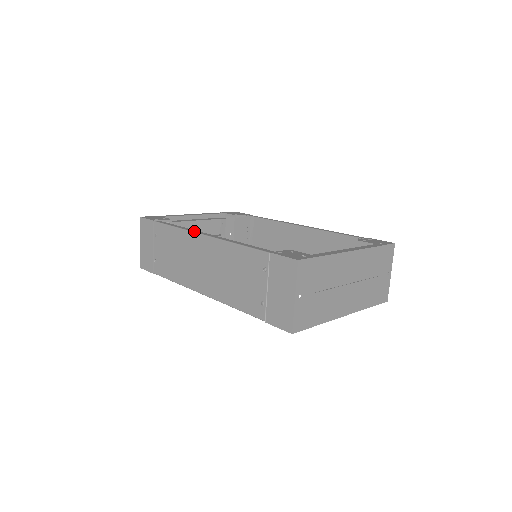
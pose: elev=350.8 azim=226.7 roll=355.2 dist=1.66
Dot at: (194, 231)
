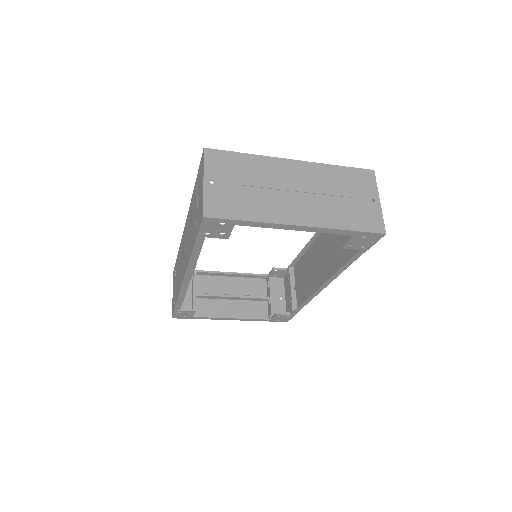
Dot at: occluded
